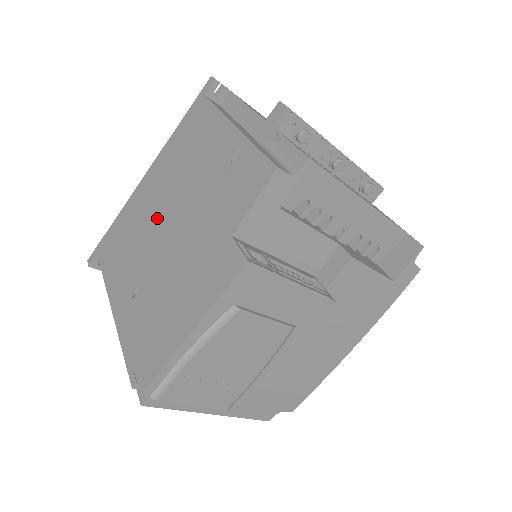
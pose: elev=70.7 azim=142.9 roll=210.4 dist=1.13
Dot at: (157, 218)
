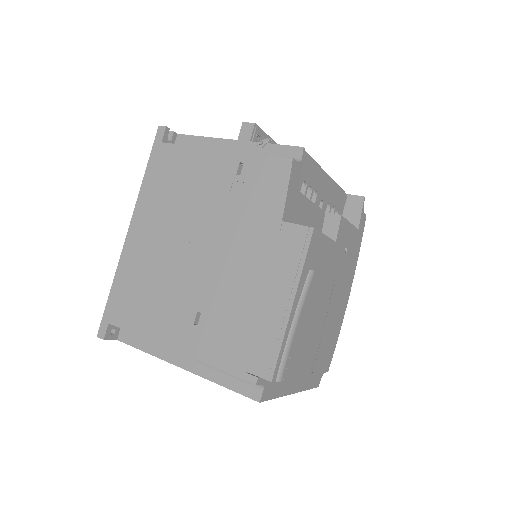
Dot at: (177, 253)
